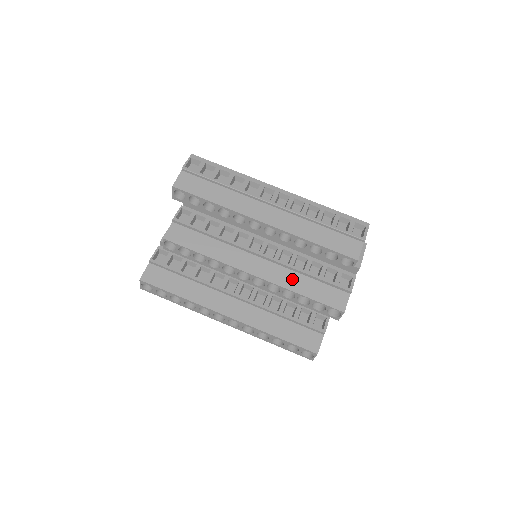
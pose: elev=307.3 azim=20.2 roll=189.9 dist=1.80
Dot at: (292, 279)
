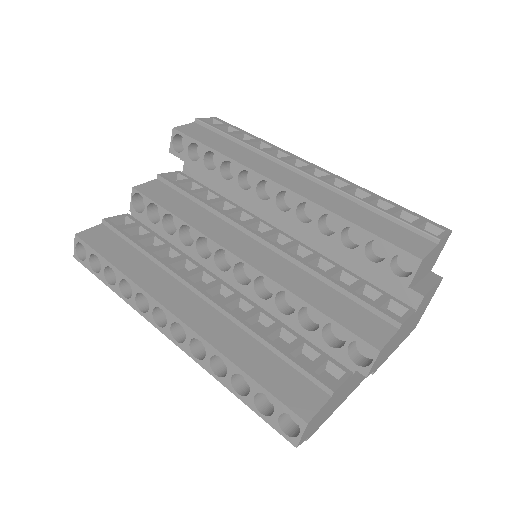
Dot at: (299, 279)
